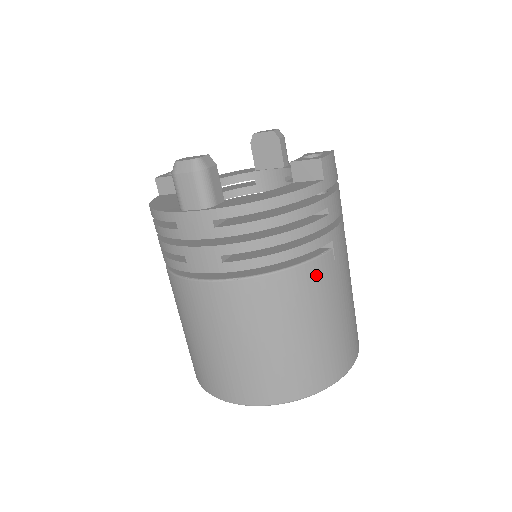
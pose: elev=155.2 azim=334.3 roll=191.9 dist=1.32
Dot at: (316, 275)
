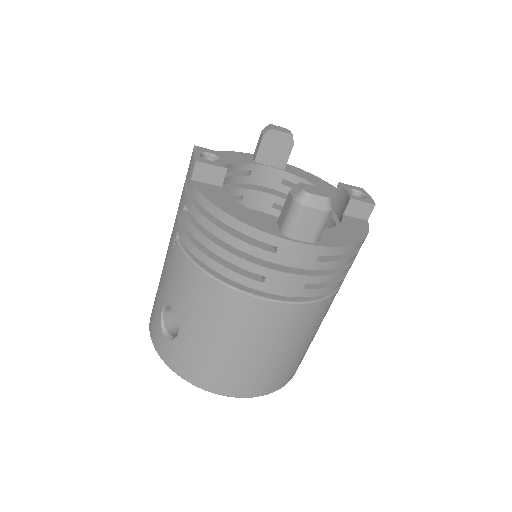
Dot at: occluded
